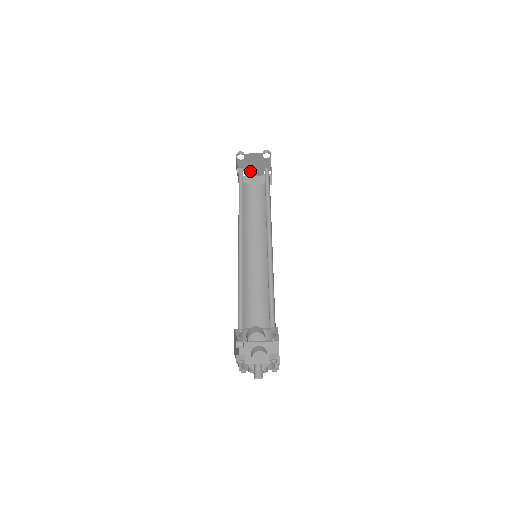
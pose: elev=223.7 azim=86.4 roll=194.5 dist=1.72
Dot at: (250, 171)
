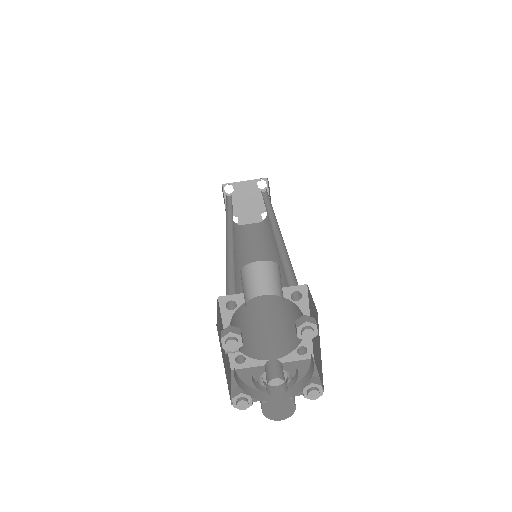
Dot at: (243, 215)
